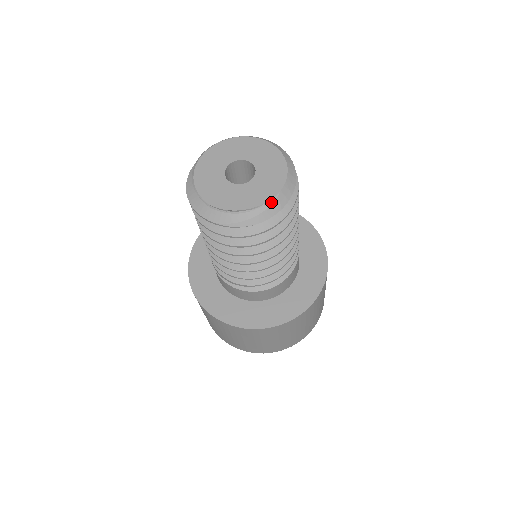
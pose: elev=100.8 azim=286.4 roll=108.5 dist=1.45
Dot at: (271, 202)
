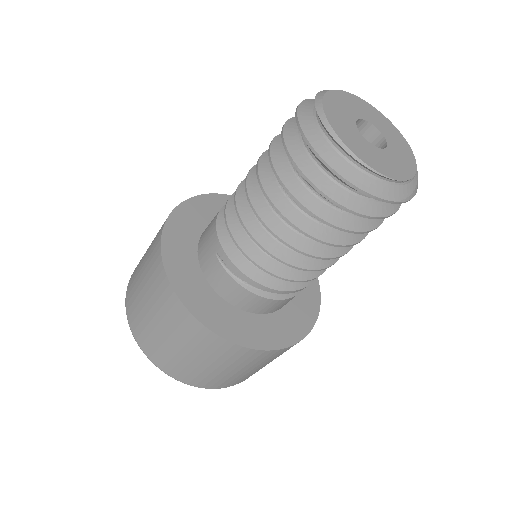
Dot at: occluded
